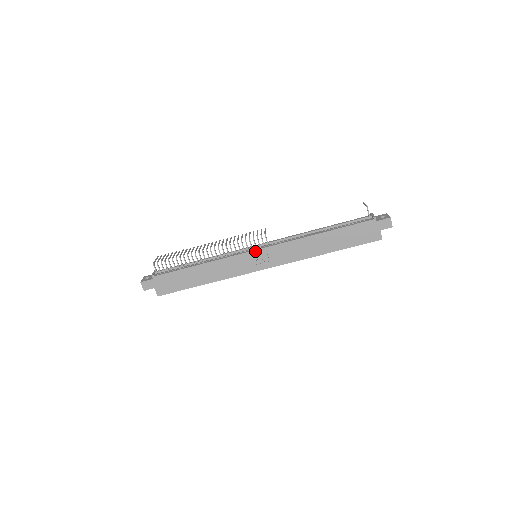
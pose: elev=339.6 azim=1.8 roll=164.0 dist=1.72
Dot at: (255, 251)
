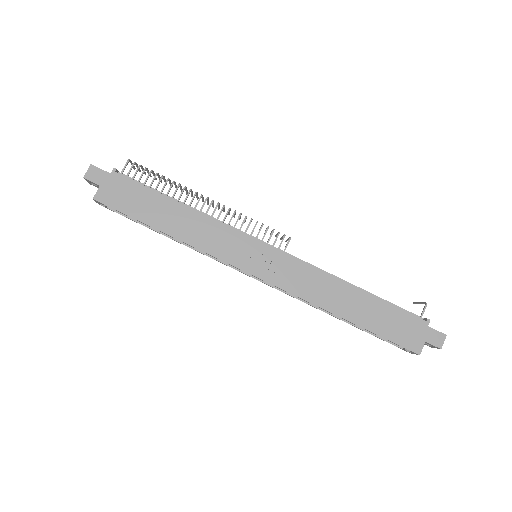
Dot at: (264, 245)
